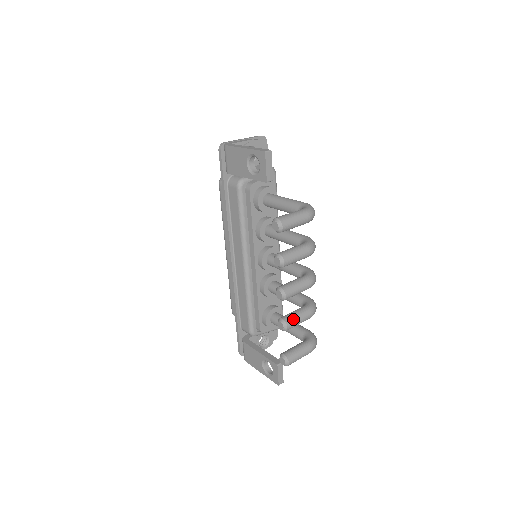
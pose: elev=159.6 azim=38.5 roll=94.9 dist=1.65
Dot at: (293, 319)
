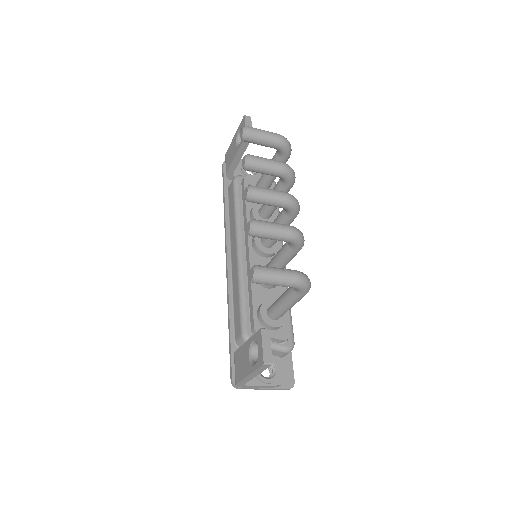
Dot at: (264, 221)
